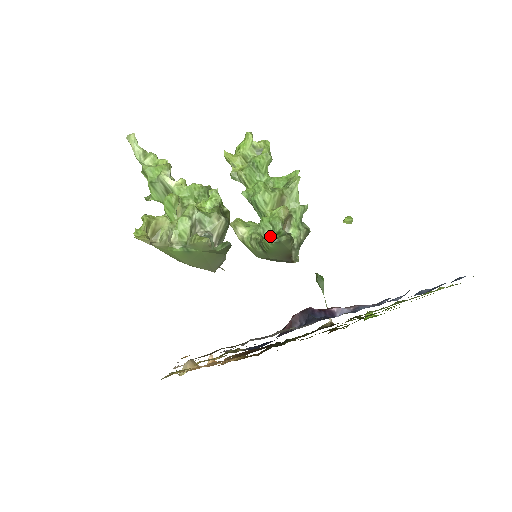
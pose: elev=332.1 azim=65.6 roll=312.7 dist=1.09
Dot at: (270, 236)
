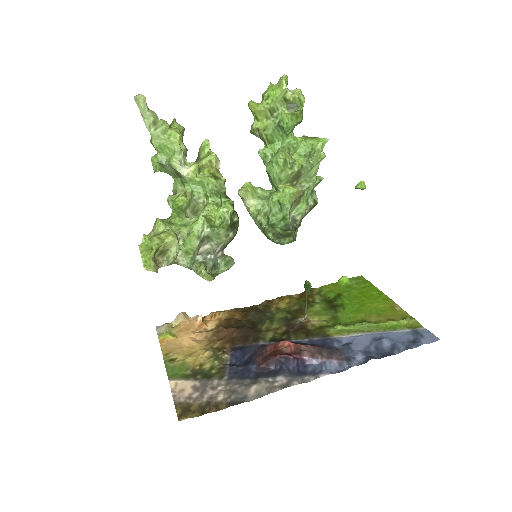
Dot at: (276, 216)
